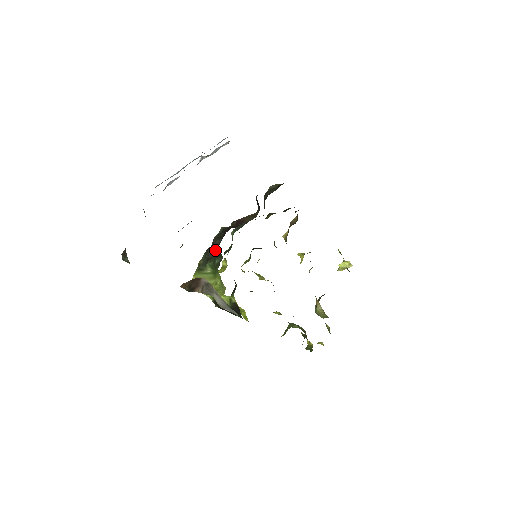
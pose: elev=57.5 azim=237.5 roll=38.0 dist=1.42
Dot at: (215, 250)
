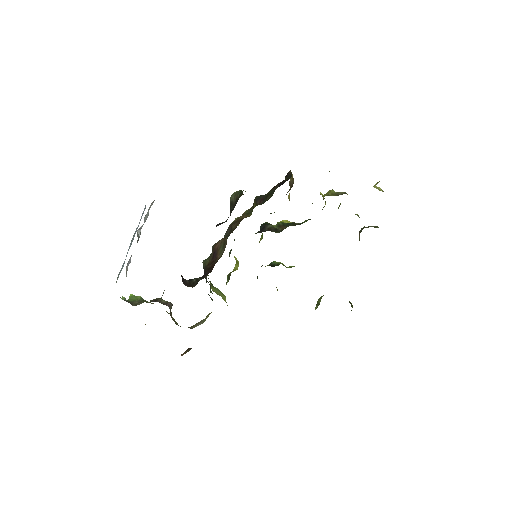
Dot at: occluded
